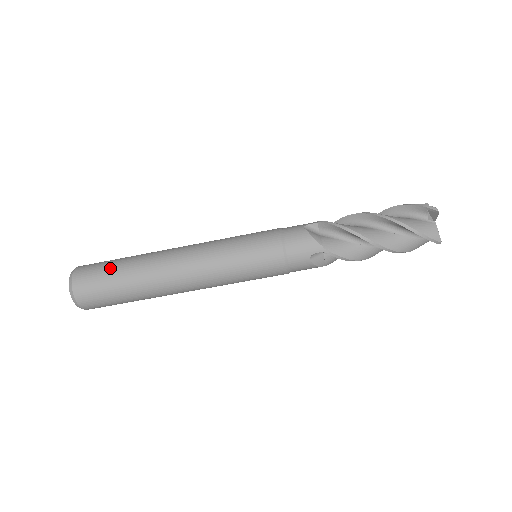
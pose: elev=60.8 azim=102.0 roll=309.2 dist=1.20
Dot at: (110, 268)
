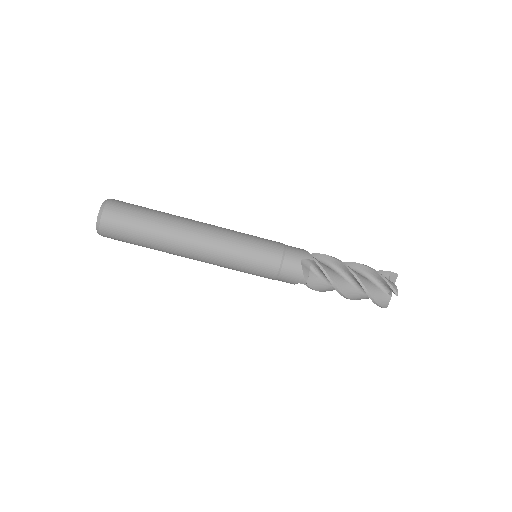
Dot at: (136, 225)
